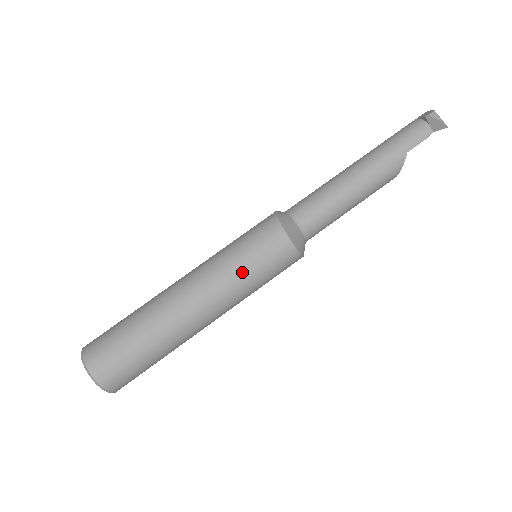
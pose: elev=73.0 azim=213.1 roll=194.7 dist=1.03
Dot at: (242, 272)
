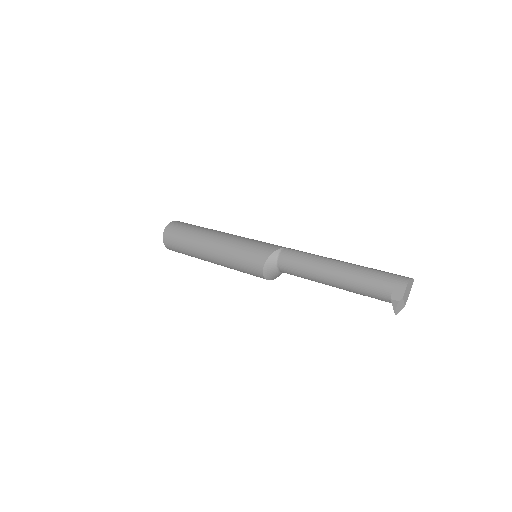
Dot at: (237, 270)
